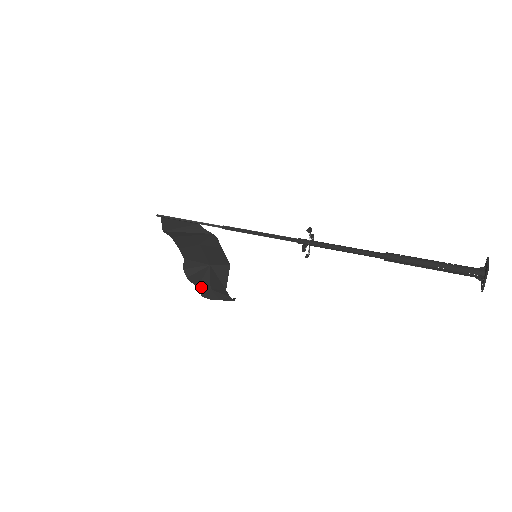
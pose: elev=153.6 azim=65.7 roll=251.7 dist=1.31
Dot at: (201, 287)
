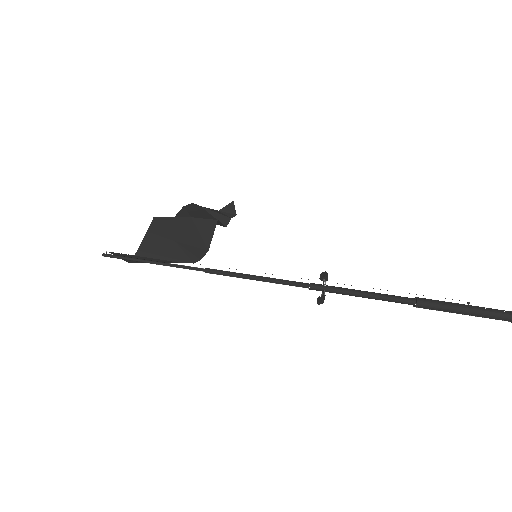
Dot at: (188, 207)
